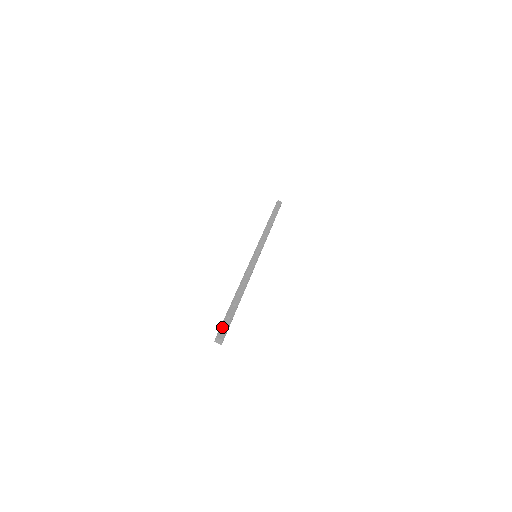
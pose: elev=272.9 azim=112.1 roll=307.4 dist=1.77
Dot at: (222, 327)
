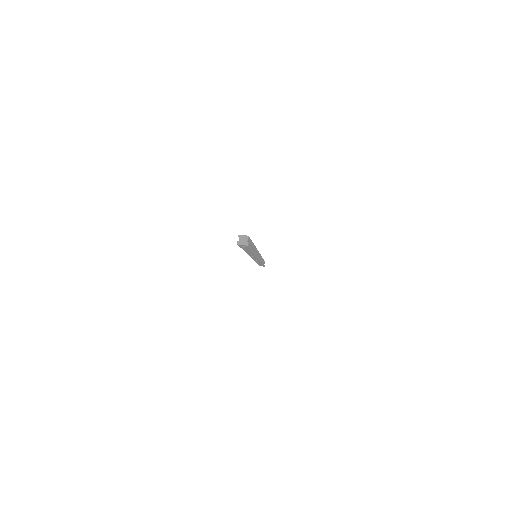
Dot at: occluded
